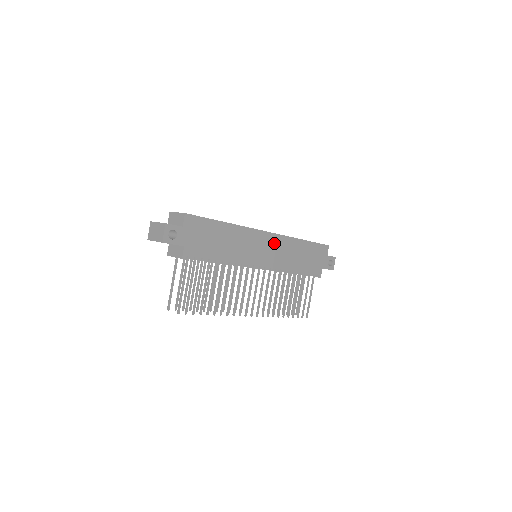
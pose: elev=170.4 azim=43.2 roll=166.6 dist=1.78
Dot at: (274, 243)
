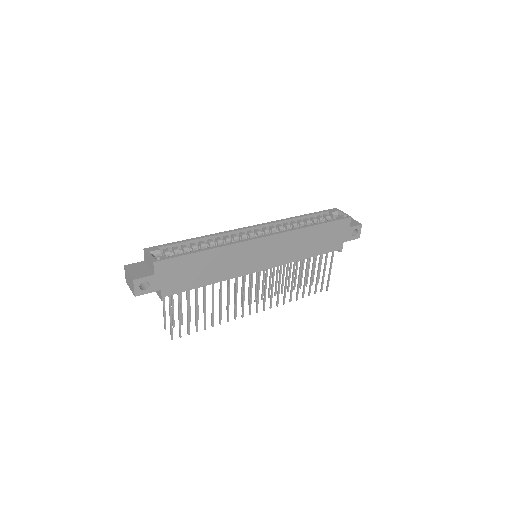
Dot at: (274, 244)
